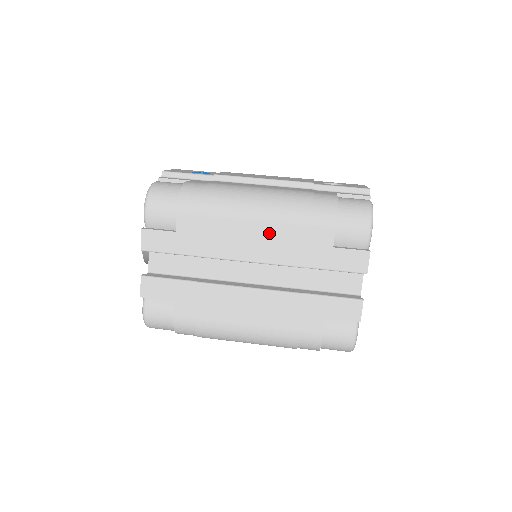
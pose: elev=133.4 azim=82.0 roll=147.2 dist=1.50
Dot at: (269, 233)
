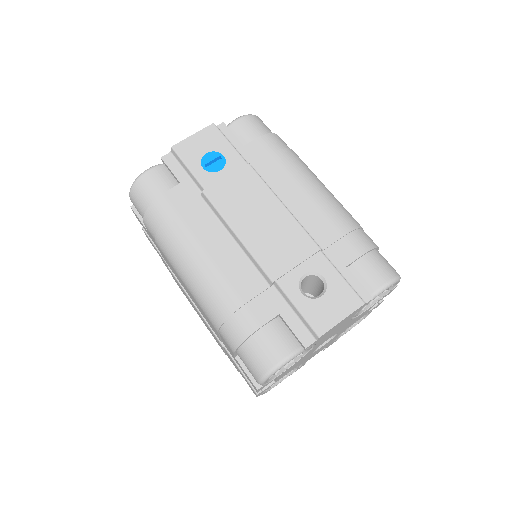
Dot at: (195, 301)
